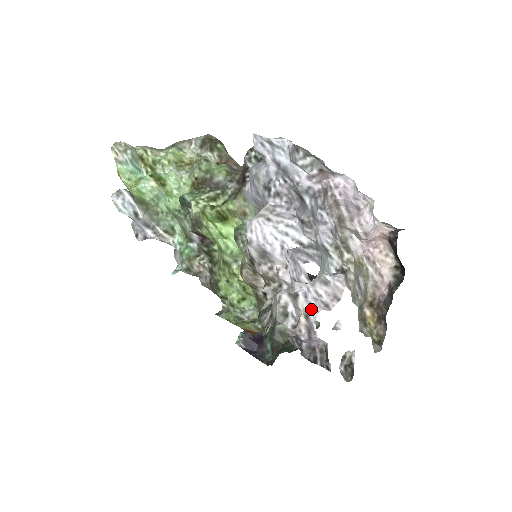
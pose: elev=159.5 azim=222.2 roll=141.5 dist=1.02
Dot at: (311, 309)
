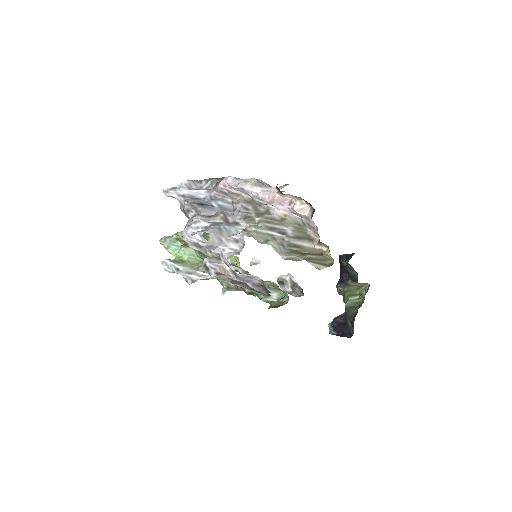
Dot at: (225, 259)
